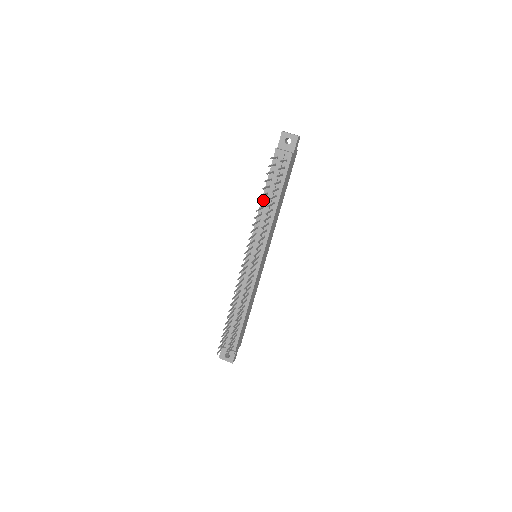
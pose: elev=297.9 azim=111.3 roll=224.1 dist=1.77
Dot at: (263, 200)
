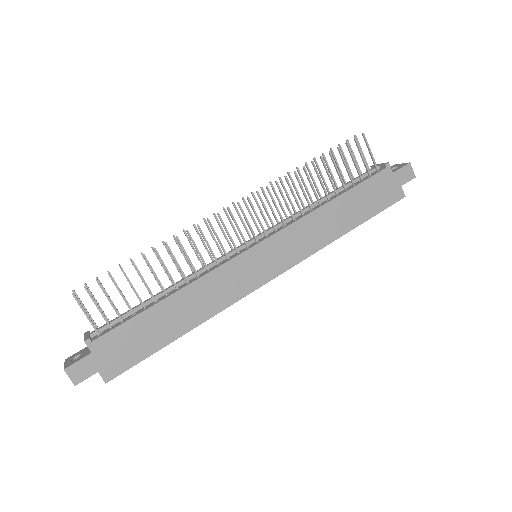
Dot at: (318, 189)
